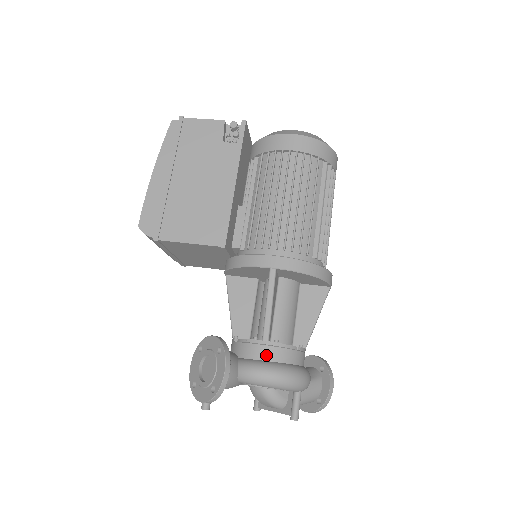
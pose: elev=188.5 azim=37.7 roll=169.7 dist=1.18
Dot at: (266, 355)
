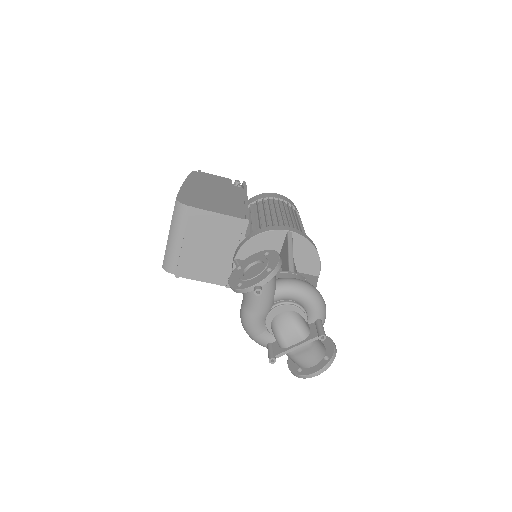
Dot at: occluded
